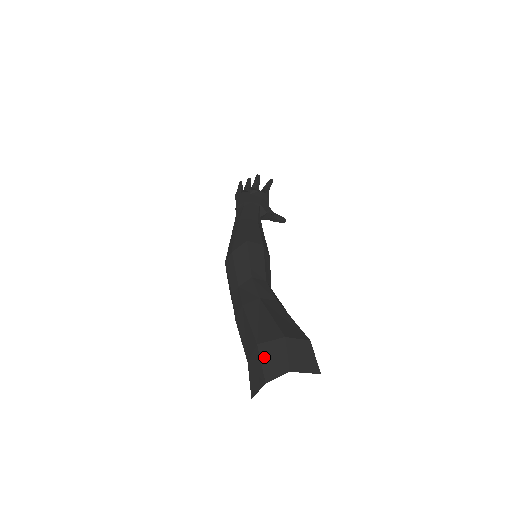
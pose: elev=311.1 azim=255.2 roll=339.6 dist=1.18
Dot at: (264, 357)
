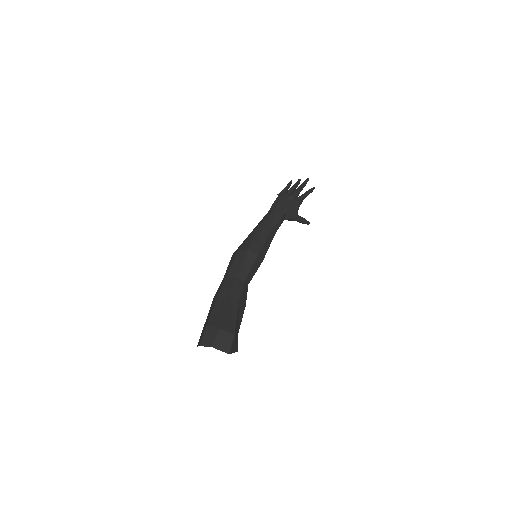
Dot at: (206, 332)
